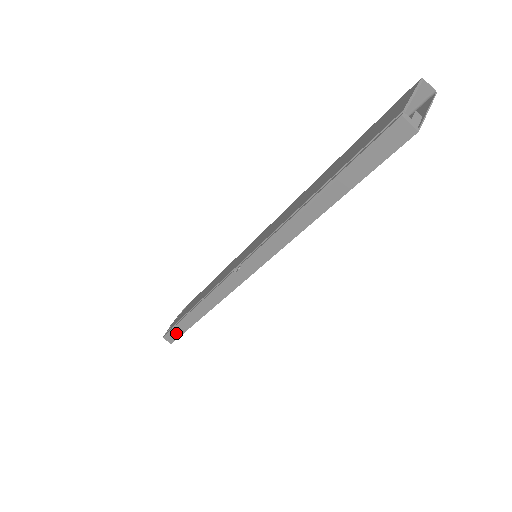
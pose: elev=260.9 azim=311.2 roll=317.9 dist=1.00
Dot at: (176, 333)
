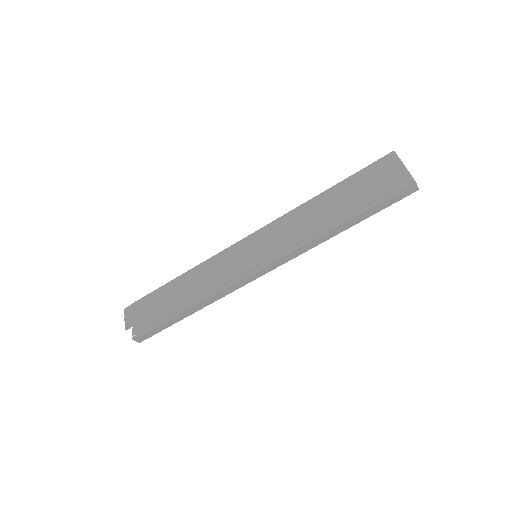
Dot at: (154, 331)
